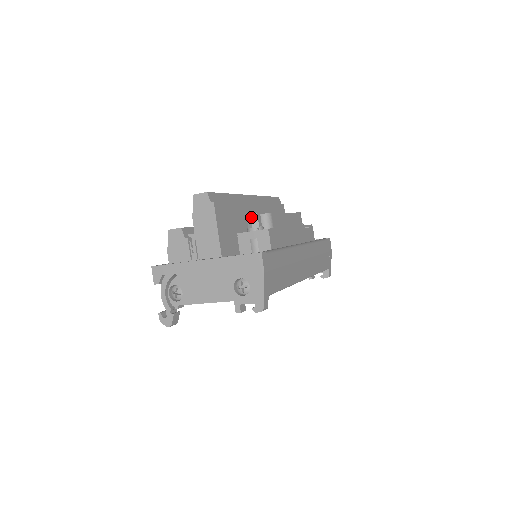
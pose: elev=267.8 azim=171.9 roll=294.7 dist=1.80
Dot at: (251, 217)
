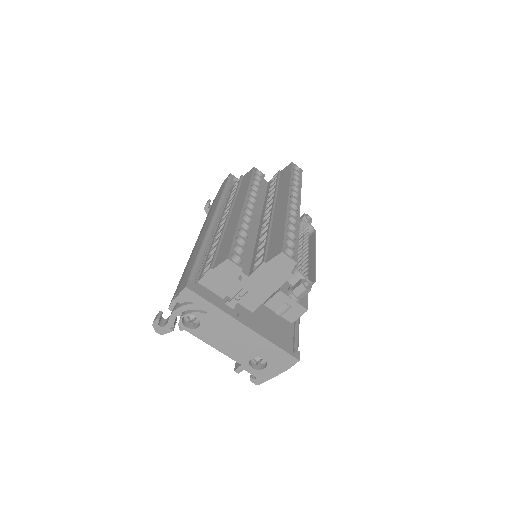
Dot at: (304, 291)
